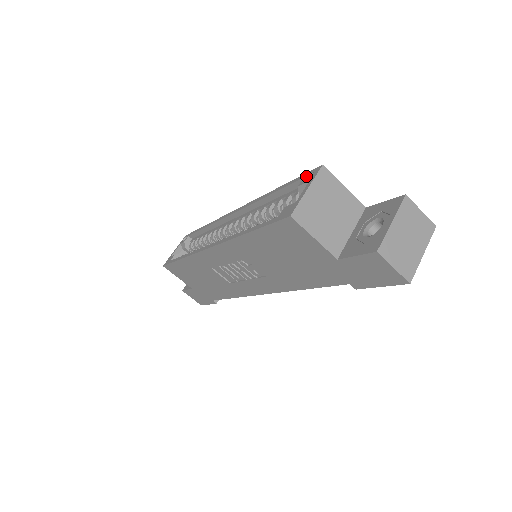
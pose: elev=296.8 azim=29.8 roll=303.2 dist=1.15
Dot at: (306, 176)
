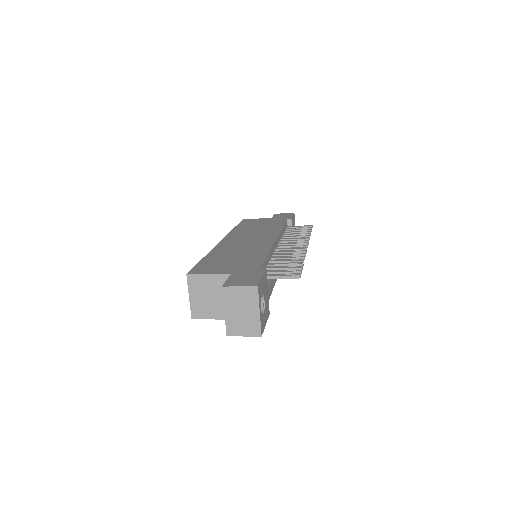
Dot at: occluded
